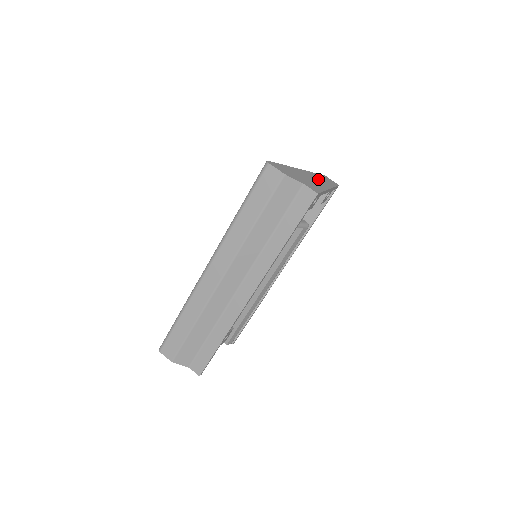
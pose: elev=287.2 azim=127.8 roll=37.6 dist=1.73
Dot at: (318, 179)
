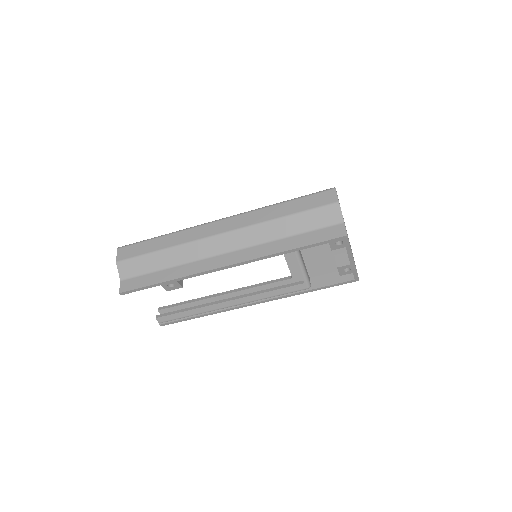
Dot at: occluded
